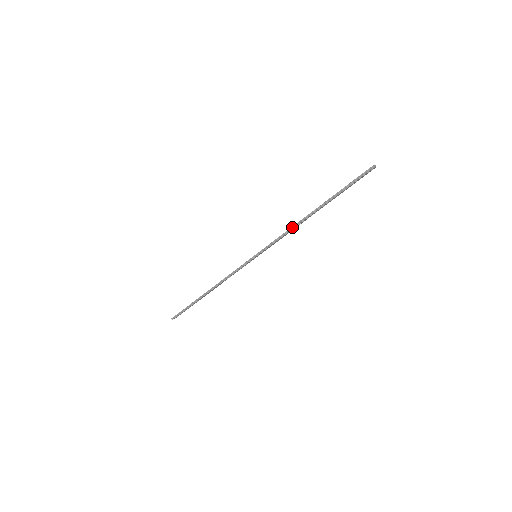
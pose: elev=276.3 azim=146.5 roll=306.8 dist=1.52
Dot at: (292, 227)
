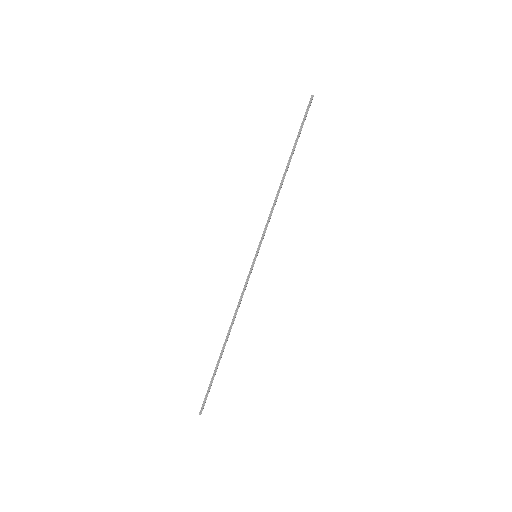
Dot at: (276, 197)
